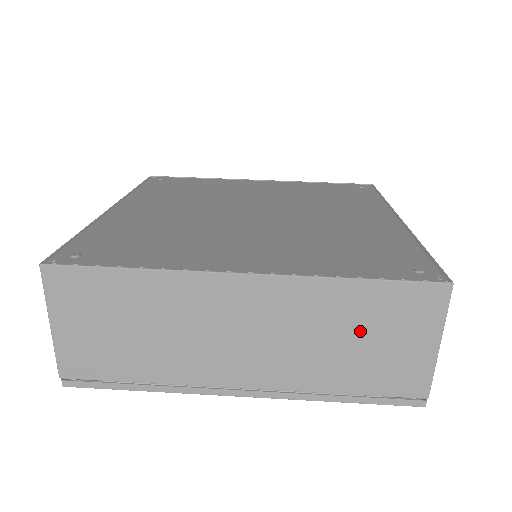
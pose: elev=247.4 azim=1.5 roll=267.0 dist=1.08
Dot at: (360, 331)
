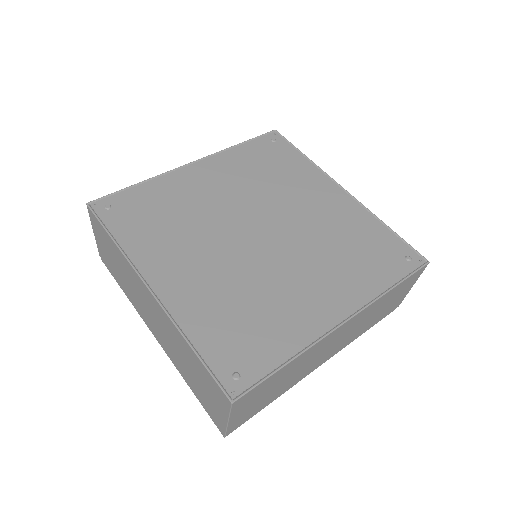
Dot at: (385, 304)
